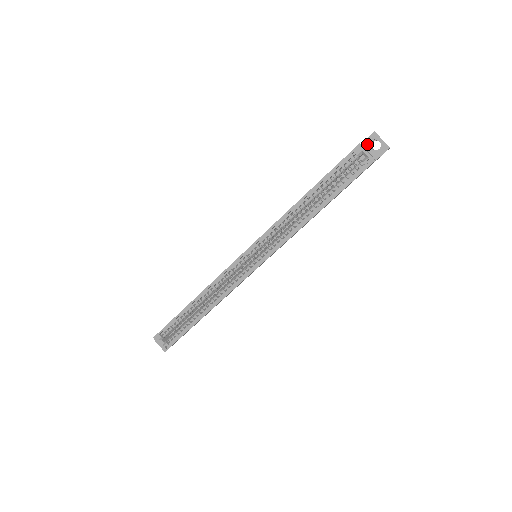
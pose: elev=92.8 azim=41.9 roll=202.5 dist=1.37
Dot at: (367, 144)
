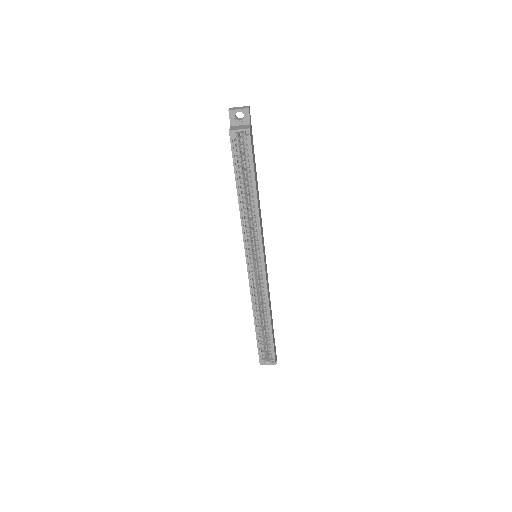
Dot at: (234, 122)
